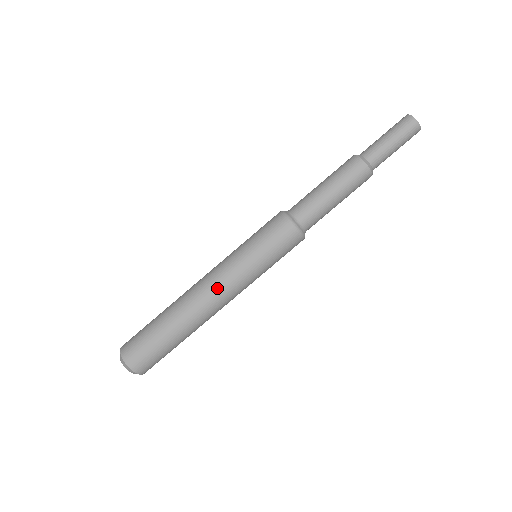
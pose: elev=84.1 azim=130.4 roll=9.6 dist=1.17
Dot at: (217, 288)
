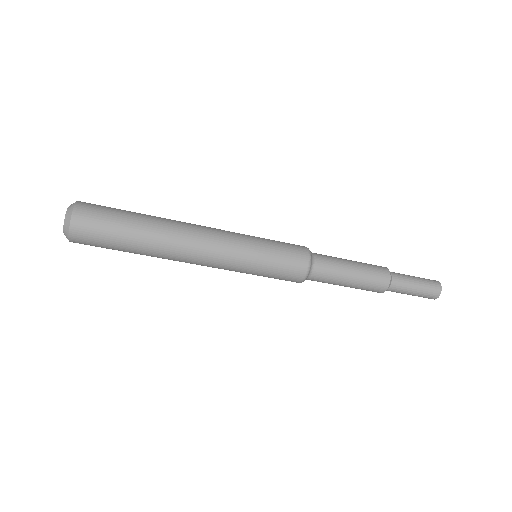
Dot at: (206, 263)
